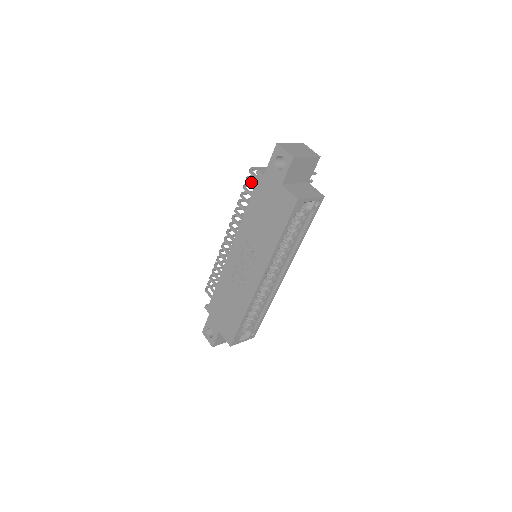
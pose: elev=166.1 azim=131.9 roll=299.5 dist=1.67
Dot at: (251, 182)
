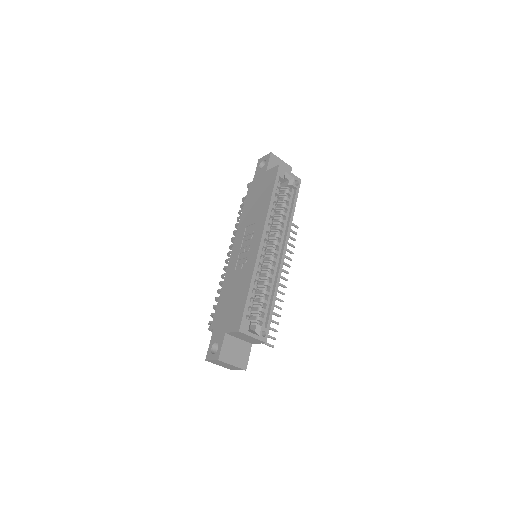
Dot at: occluded
